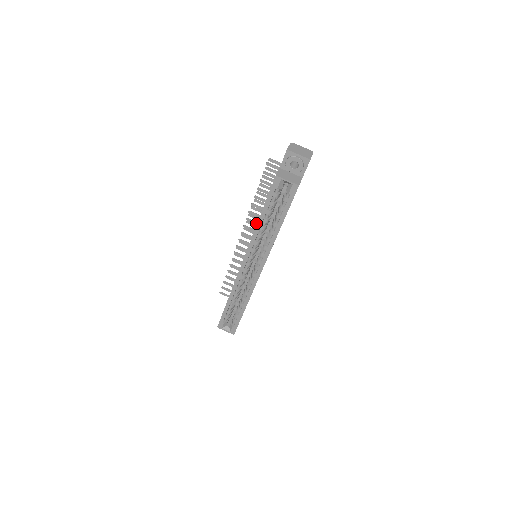
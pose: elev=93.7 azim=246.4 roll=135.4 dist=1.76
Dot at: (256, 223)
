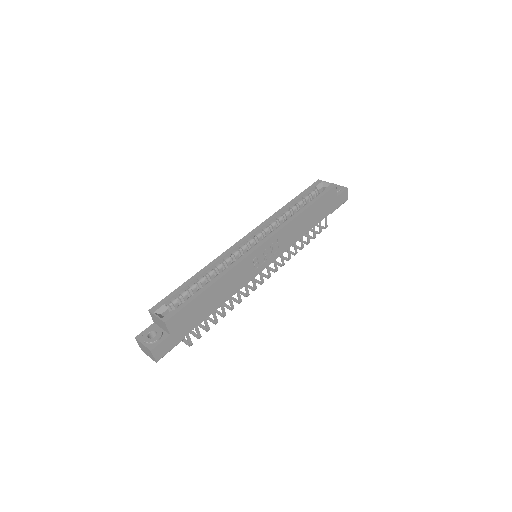
Dot at: occluded
